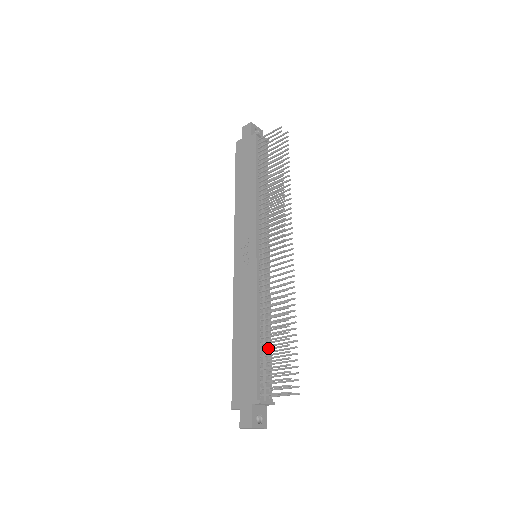
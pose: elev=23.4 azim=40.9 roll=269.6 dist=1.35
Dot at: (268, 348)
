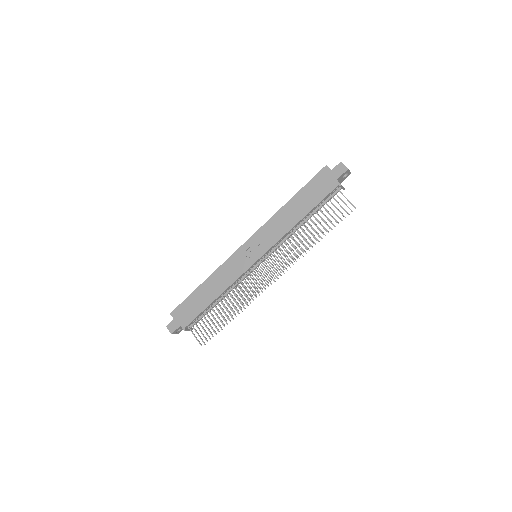
Dot at: (212, 314)
